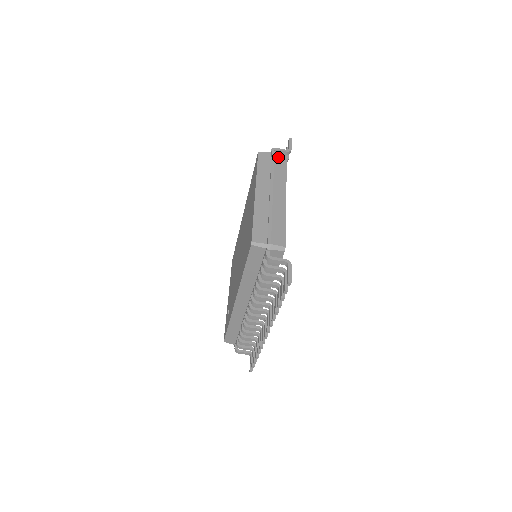
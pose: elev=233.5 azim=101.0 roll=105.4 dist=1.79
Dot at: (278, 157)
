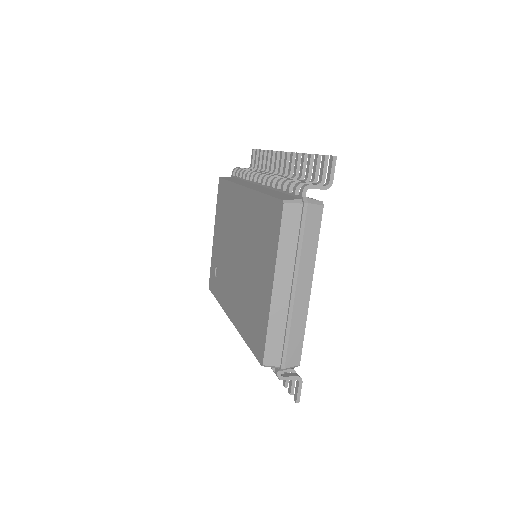
Dot at: (311, 214)
